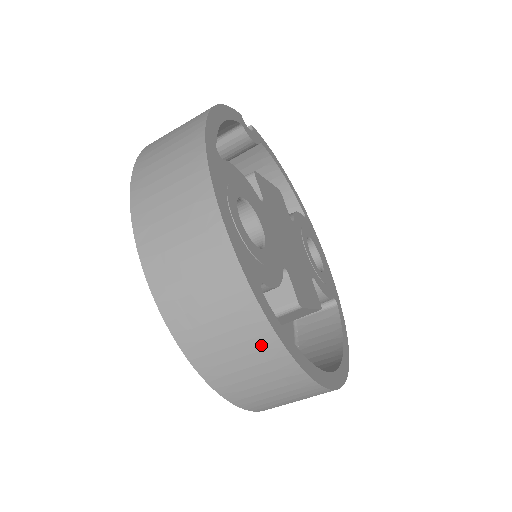
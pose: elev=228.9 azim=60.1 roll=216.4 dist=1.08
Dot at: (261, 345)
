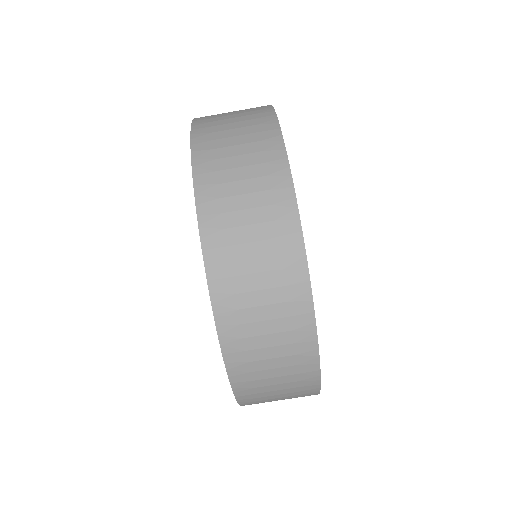
Dot at: (260, 122)
